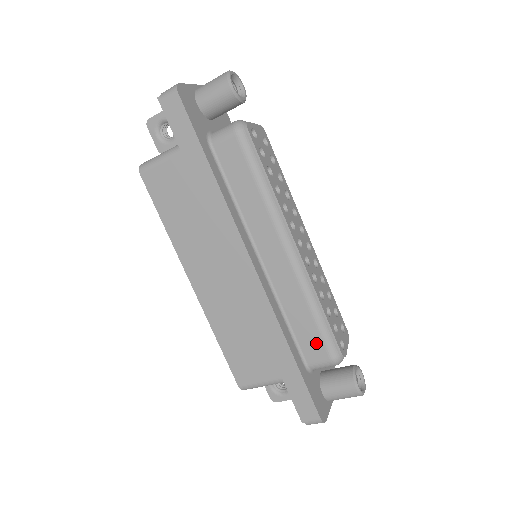
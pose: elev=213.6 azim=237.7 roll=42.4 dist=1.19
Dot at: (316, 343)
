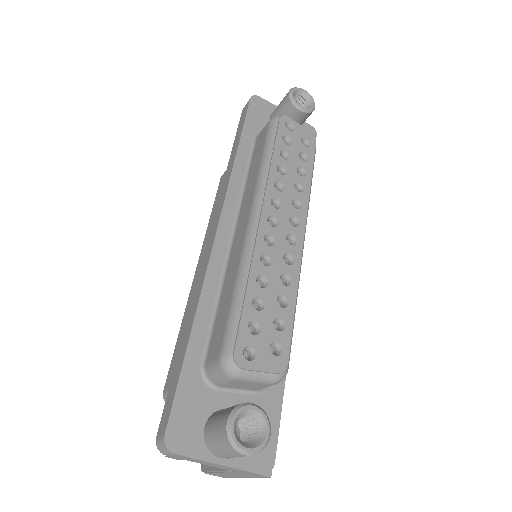
Dot at: (221, 331)
